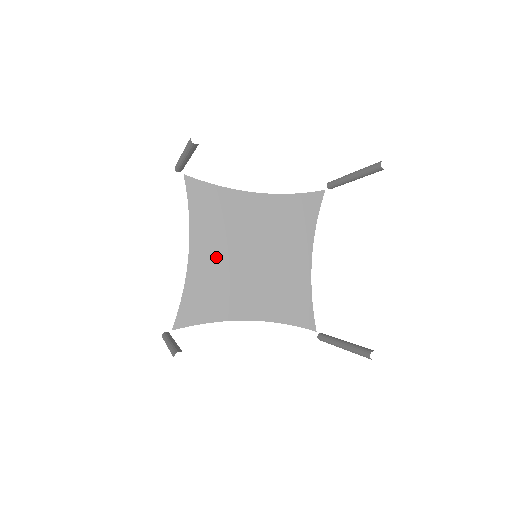
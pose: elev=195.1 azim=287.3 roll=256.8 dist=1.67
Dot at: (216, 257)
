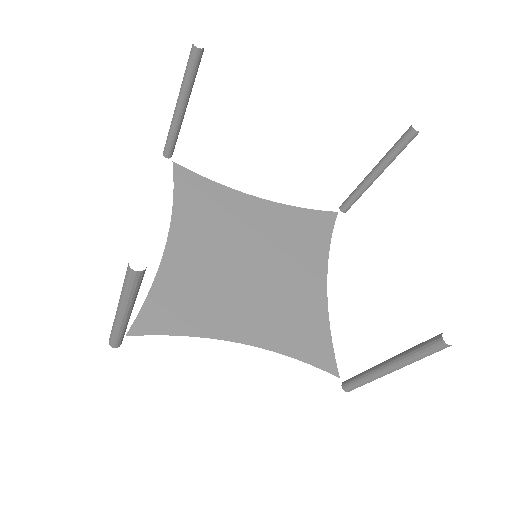
Dot at: (202, 254)
